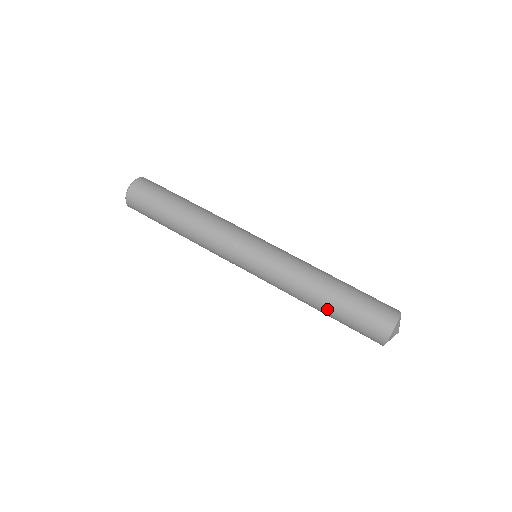
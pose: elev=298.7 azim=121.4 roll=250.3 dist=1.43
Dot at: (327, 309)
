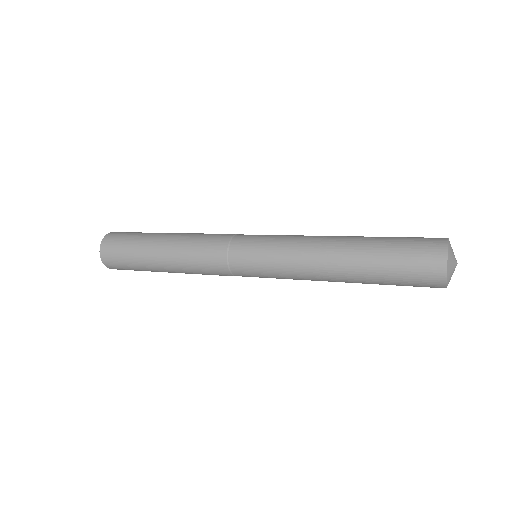
Dot at: (360, 240)
